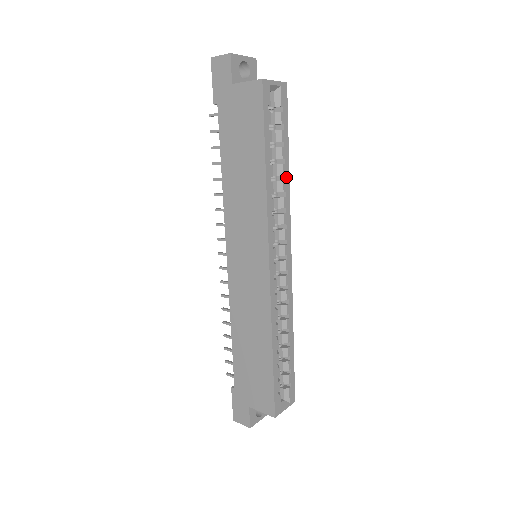
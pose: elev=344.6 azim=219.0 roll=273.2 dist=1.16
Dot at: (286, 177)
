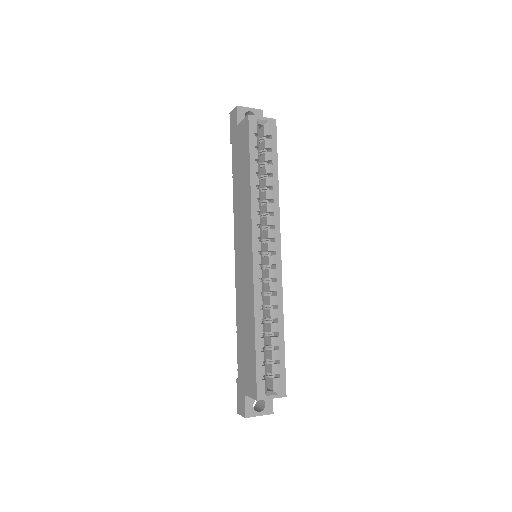
Dot at: (275, 188)
